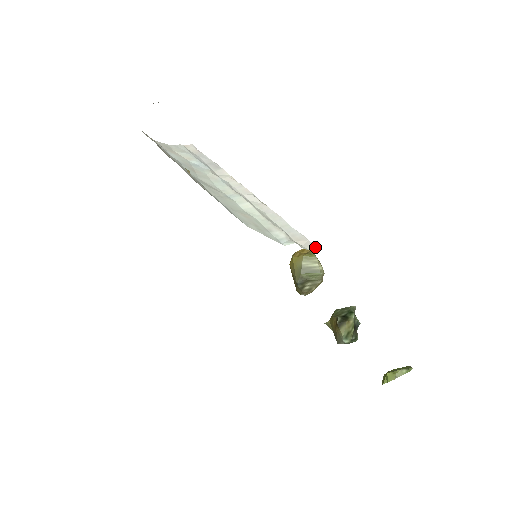
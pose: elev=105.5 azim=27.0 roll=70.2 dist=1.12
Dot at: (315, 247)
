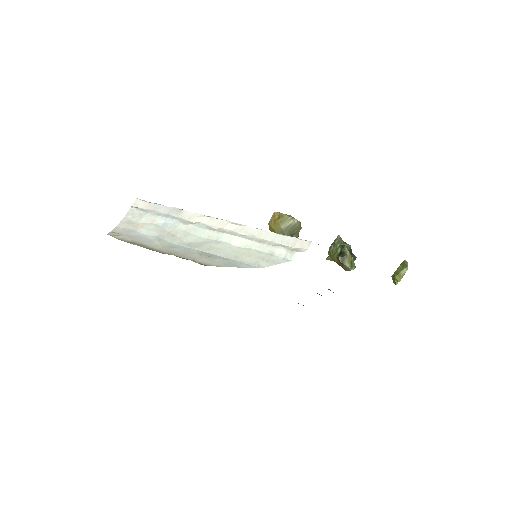
Dot at: (310, 243)
